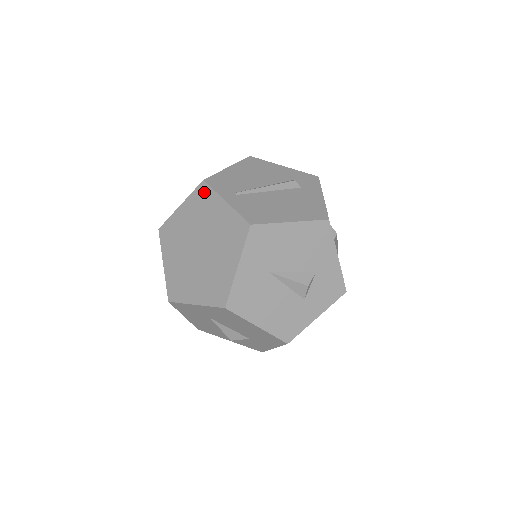
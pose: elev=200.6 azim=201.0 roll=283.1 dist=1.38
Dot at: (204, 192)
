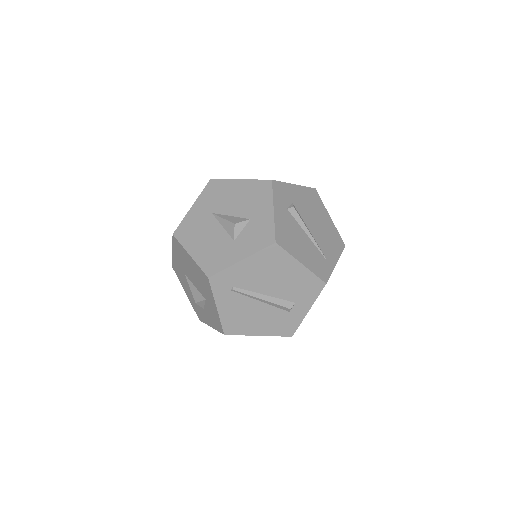
Dot at: occluded
